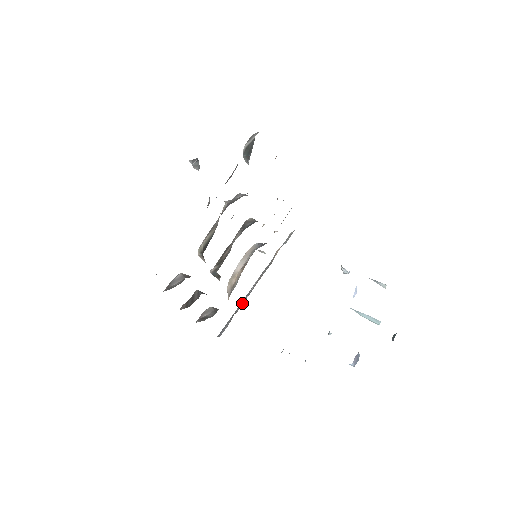
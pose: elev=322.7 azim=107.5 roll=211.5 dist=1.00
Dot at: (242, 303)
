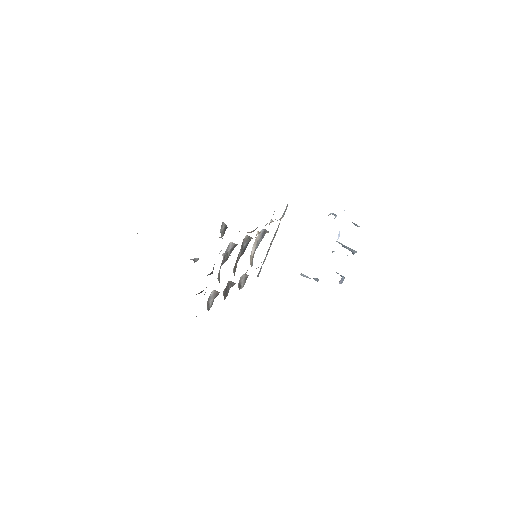
Dot at: occluded
